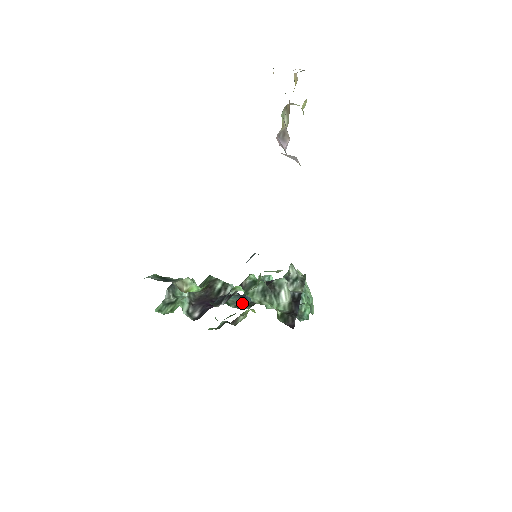
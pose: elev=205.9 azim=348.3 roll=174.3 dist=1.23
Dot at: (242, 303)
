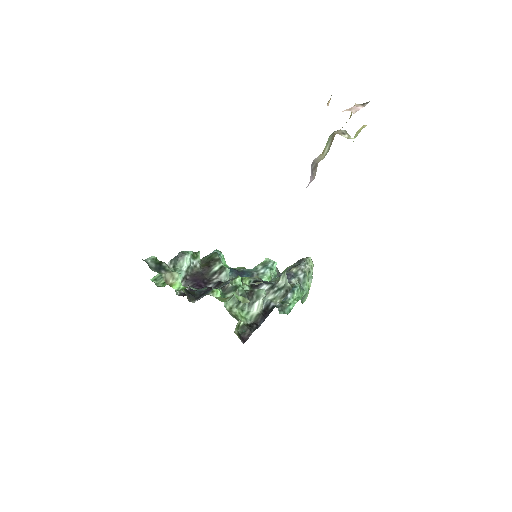
Dot at: occluded
